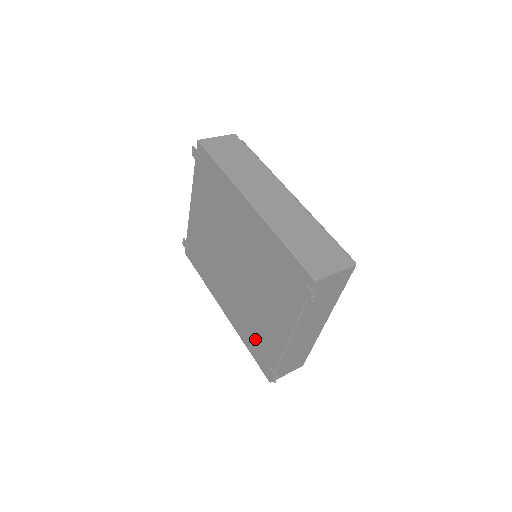
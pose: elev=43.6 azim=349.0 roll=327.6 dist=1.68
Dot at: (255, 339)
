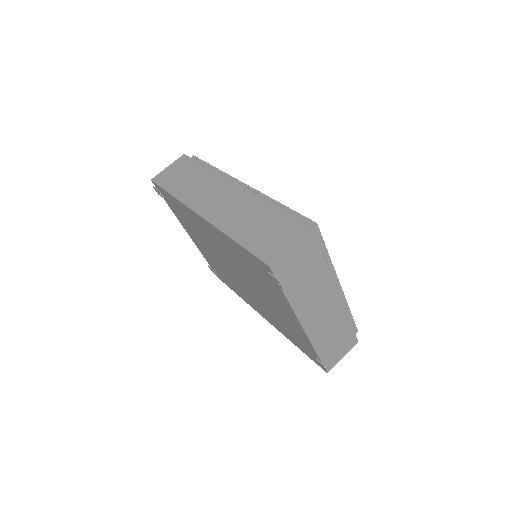
Dot at: (292, 336)
